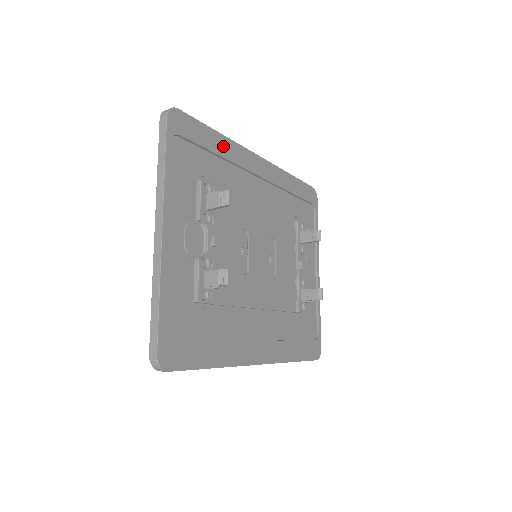
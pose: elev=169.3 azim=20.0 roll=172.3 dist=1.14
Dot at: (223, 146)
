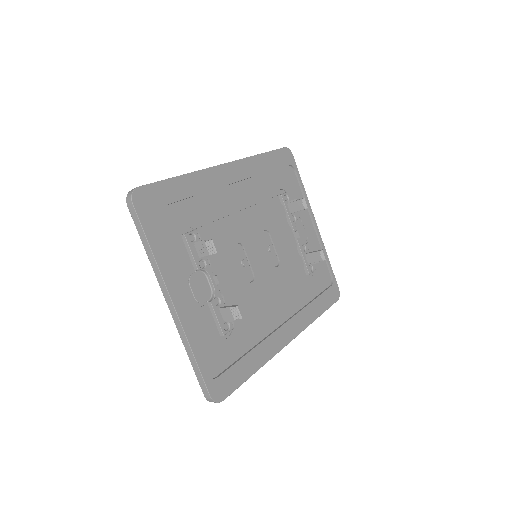
Dot at: (190, 185)
